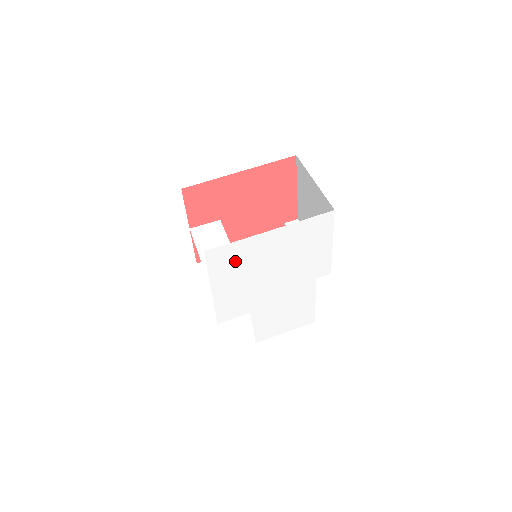
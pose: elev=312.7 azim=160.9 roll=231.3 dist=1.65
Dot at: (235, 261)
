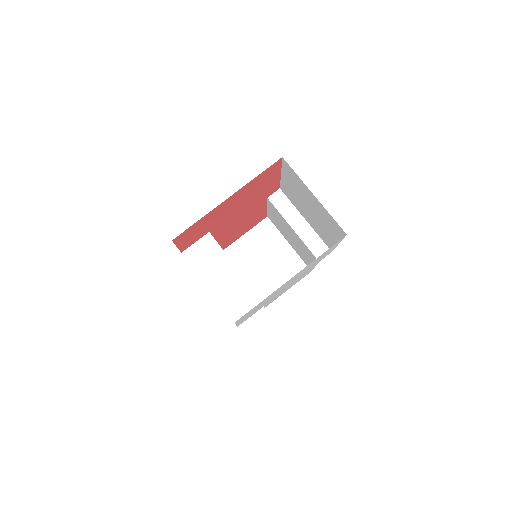
Dot at: occluded
